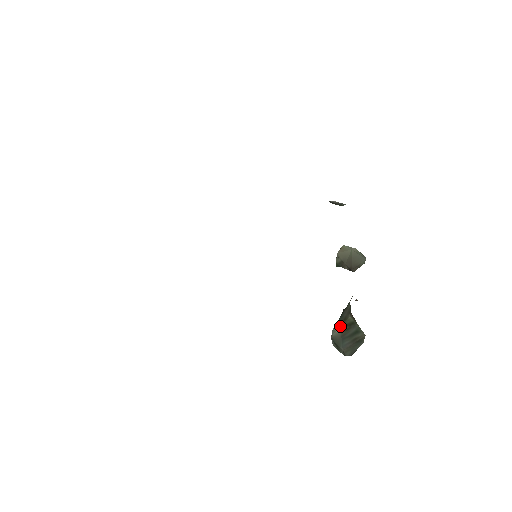
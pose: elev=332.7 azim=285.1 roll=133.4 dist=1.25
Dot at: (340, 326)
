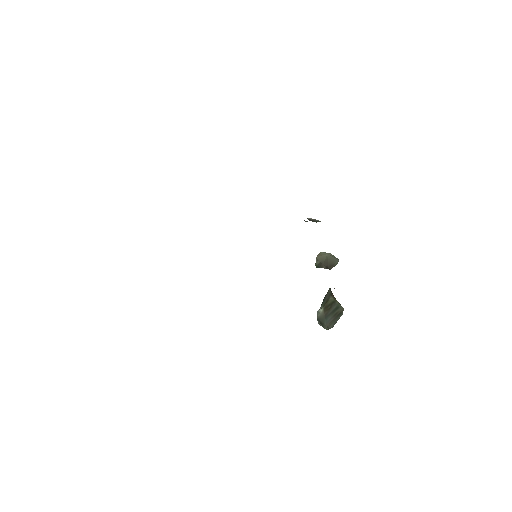
Dot at: (323, 308)
